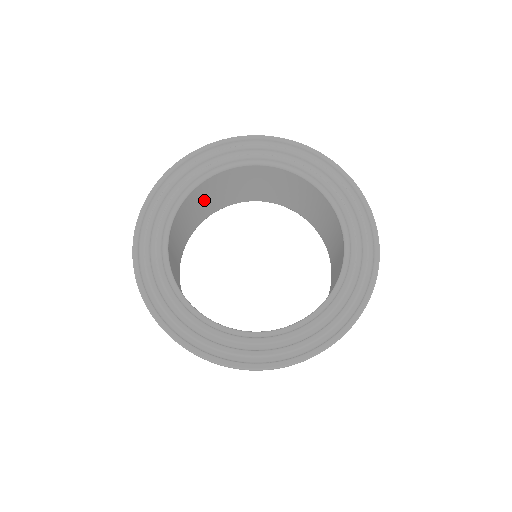
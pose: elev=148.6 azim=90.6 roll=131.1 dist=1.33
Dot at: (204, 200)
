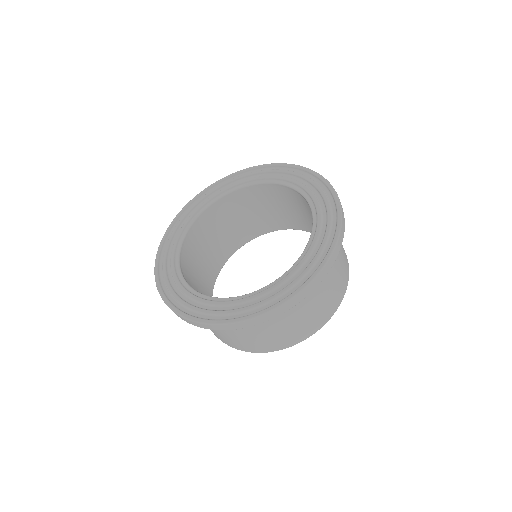
Dot at: (259, 210)
